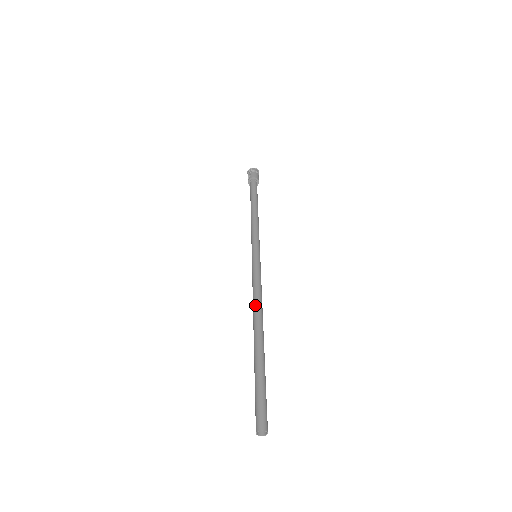
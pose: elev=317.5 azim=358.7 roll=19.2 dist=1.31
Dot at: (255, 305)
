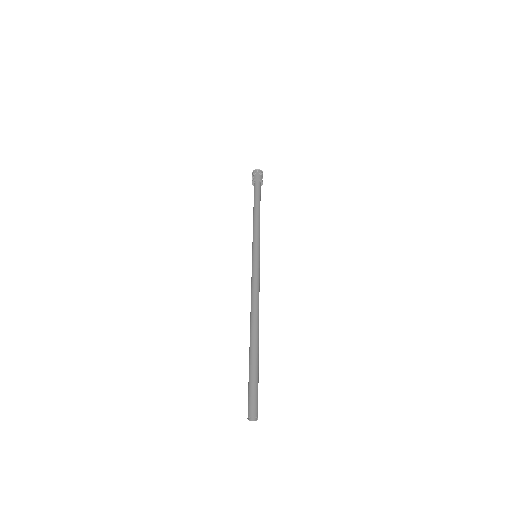
Dot at: (252, 303)
